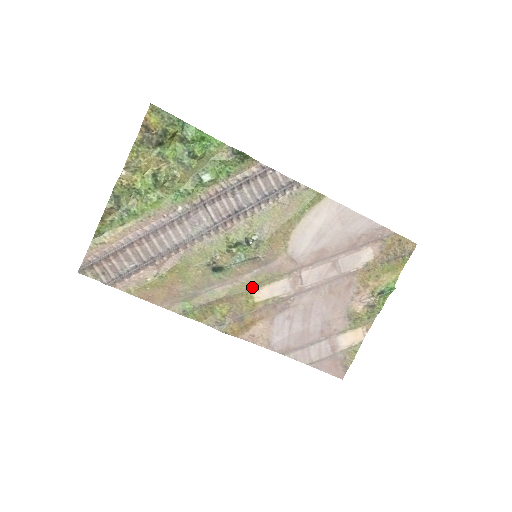
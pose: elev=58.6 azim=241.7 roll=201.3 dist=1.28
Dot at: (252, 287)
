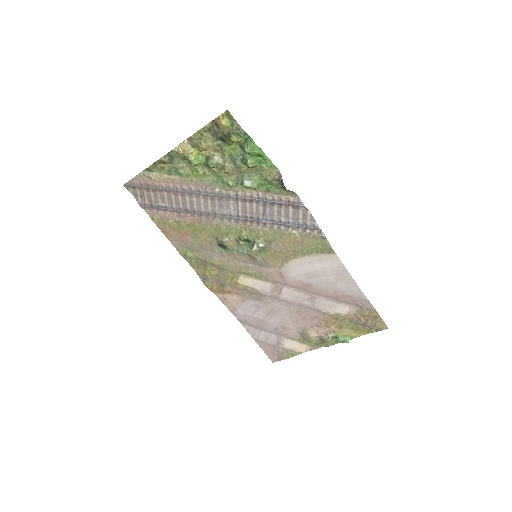
Dot at: (241, 272)
